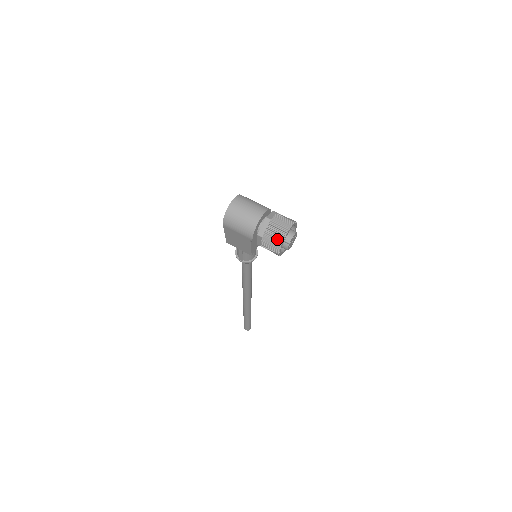
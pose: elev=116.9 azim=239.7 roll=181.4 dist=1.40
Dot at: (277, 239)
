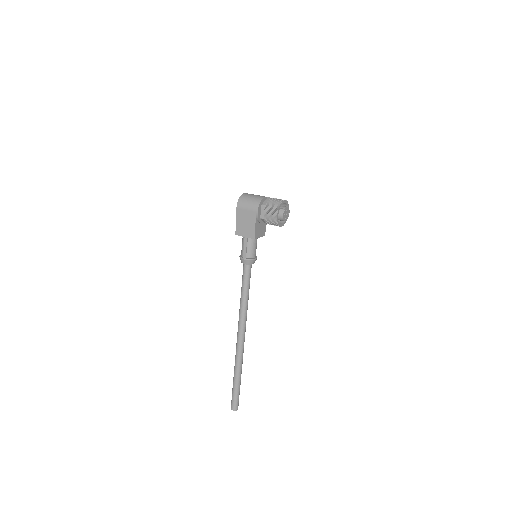
Dot at: (276, 204)
